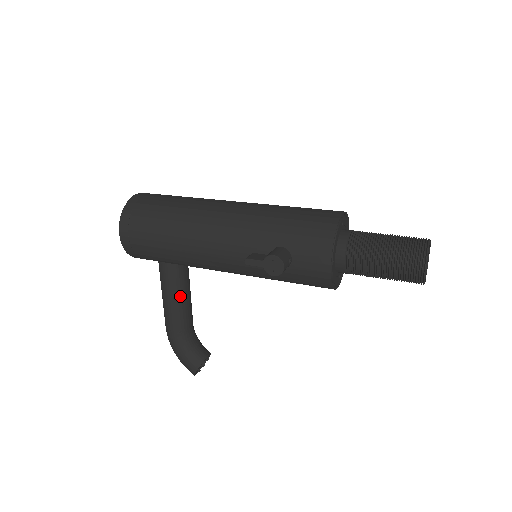
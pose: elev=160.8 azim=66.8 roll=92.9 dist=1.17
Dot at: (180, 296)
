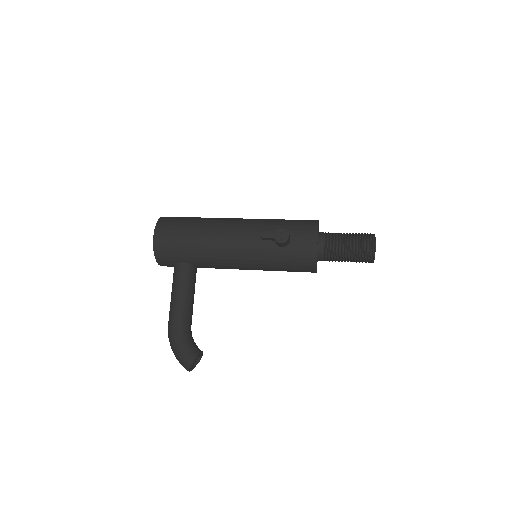
Dot at: (189, 292)
